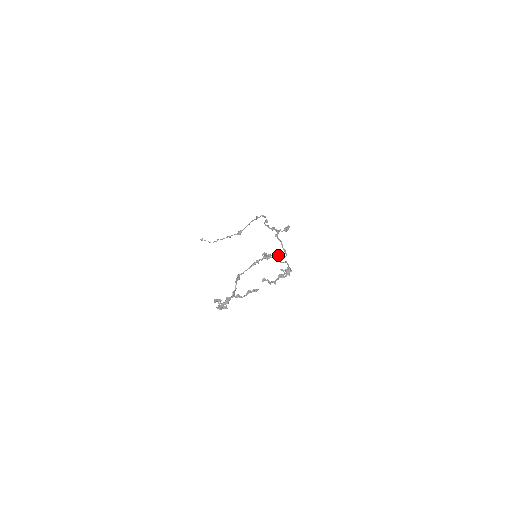
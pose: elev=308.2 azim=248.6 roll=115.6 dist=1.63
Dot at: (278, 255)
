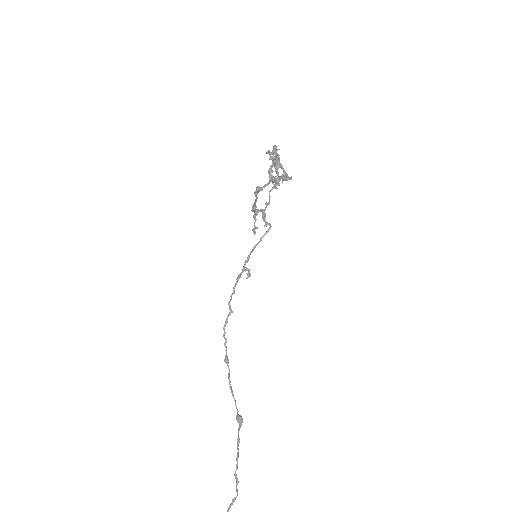
Dot at: occluded
